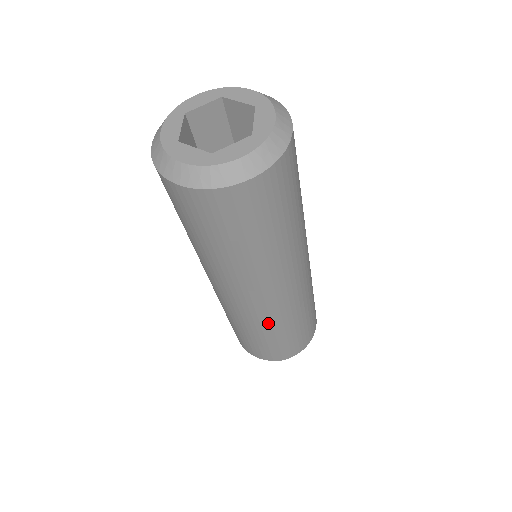
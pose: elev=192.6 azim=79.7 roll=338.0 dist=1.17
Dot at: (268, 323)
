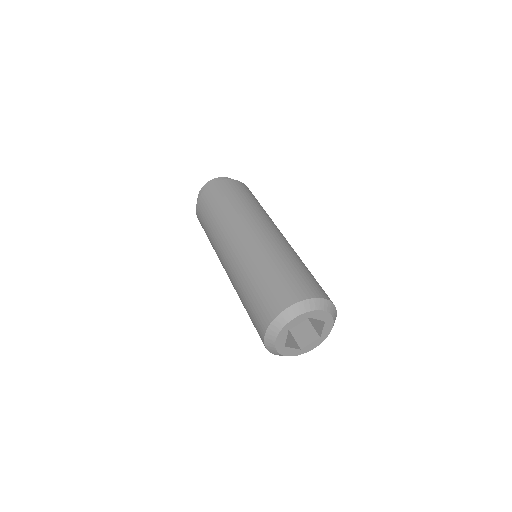
Dot at: occluded
